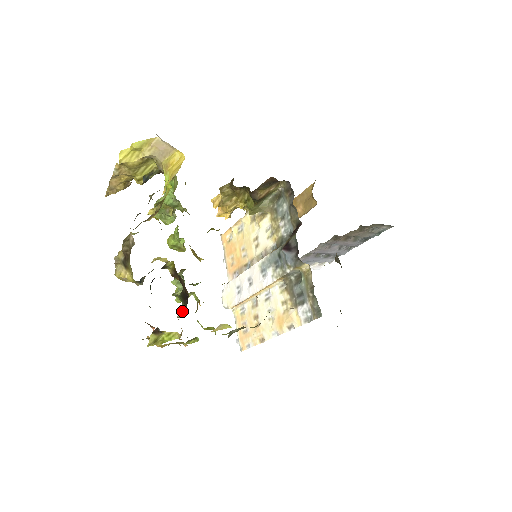
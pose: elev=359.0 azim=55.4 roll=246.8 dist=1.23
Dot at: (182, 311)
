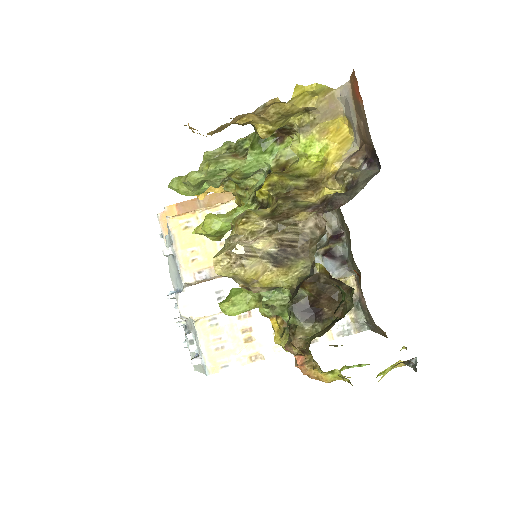
Dot at: (301, 330)
